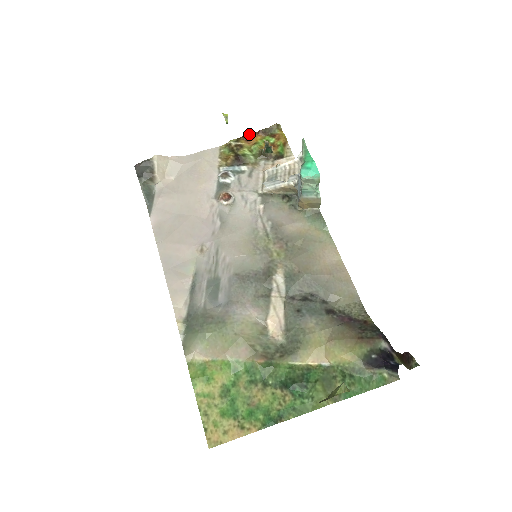
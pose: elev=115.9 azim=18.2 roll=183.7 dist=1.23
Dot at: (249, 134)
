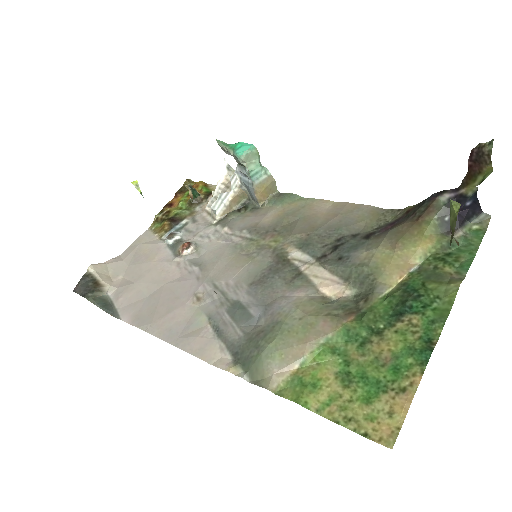
Dot at: (168, 202)
